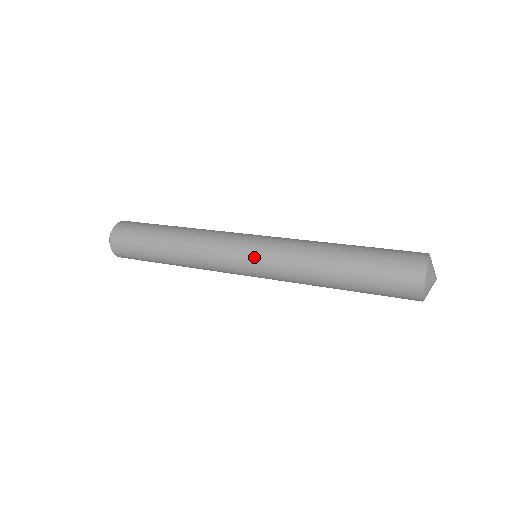
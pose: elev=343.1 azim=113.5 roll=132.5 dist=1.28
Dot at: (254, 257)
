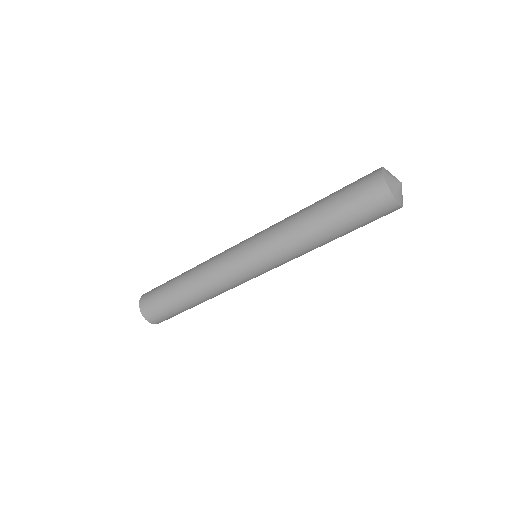
Dot at: occluded
